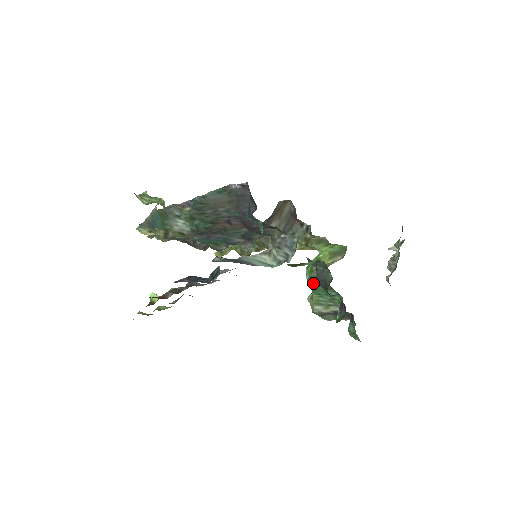
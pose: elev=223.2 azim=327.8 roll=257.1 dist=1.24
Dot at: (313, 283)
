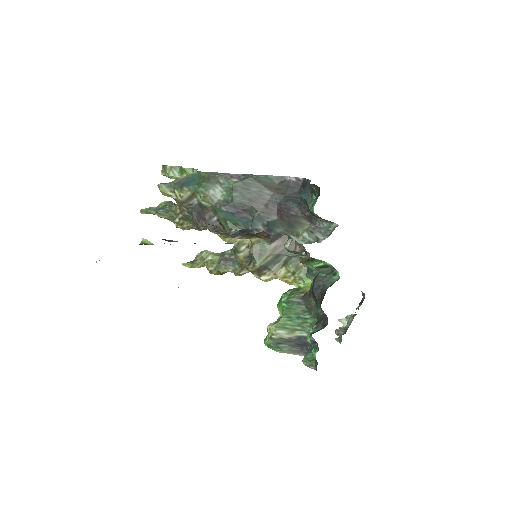
Dot at: (288, 305)
